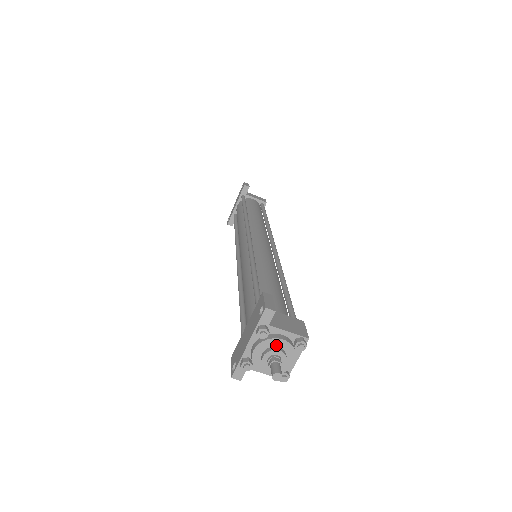
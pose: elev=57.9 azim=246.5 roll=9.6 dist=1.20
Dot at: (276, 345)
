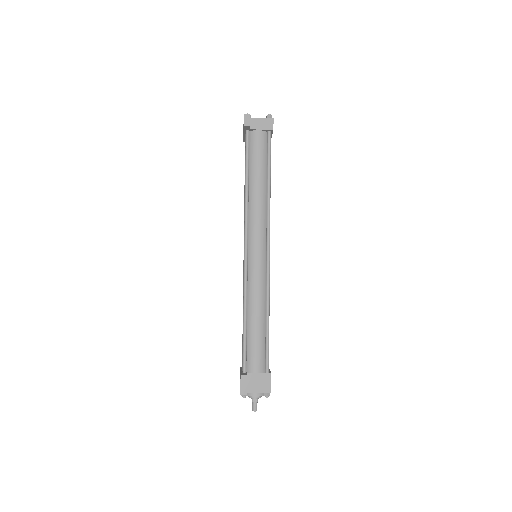
Dot at: (253, 395)
